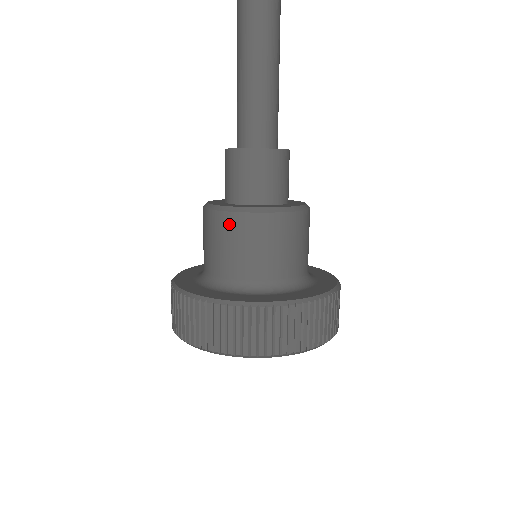
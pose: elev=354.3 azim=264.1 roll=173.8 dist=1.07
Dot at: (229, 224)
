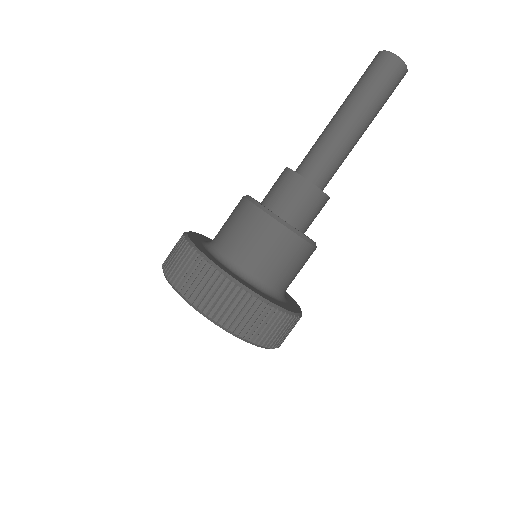
Dot at: (266, 226)
